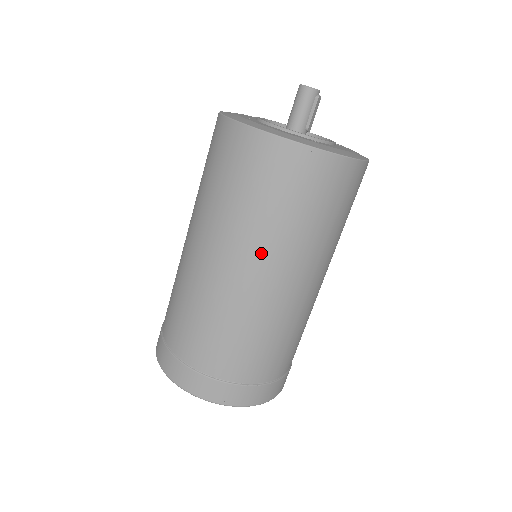
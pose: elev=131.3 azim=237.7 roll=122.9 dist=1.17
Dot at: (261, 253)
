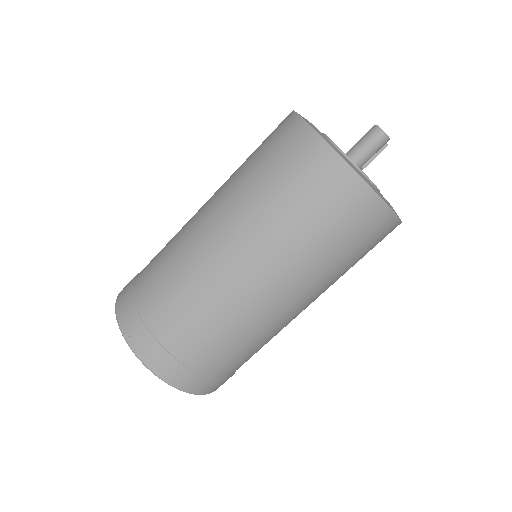
Dot at: (299, 279)
